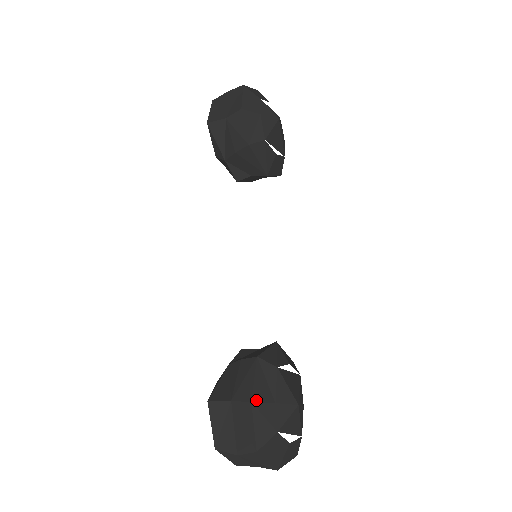
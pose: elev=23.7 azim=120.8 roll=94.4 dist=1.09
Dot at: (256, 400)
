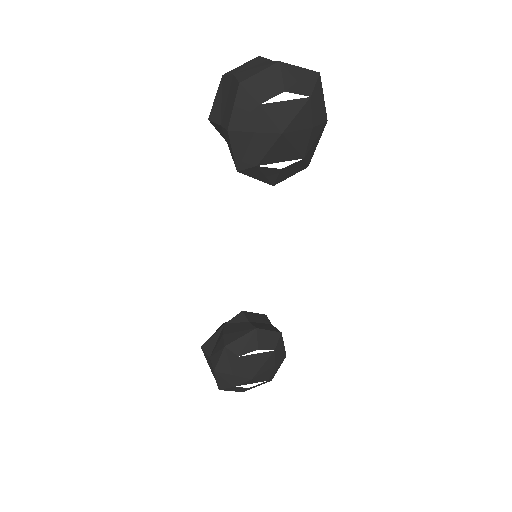
Dot at: (218, 371)
